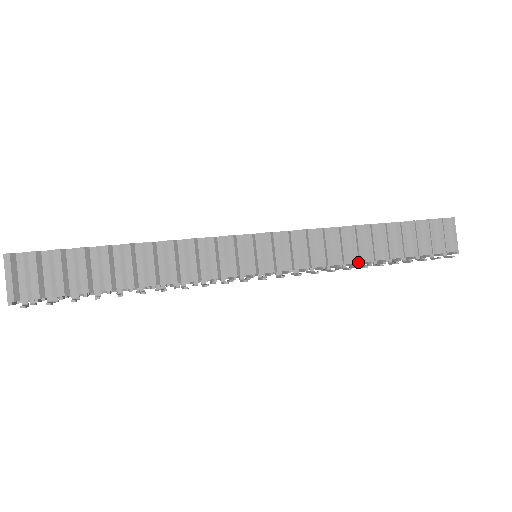
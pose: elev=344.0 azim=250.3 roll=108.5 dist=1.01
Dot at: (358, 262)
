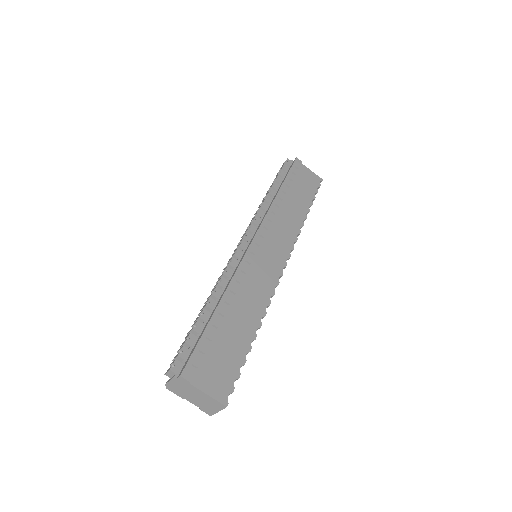
Dot at: occluded
